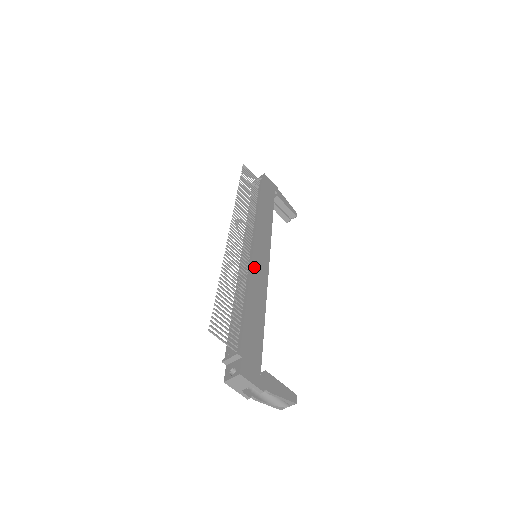
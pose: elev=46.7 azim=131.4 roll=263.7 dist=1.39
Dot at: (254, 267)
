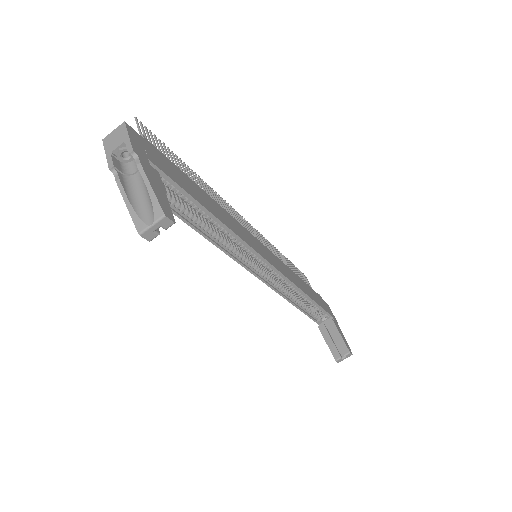
Dot at: (241, 227)
